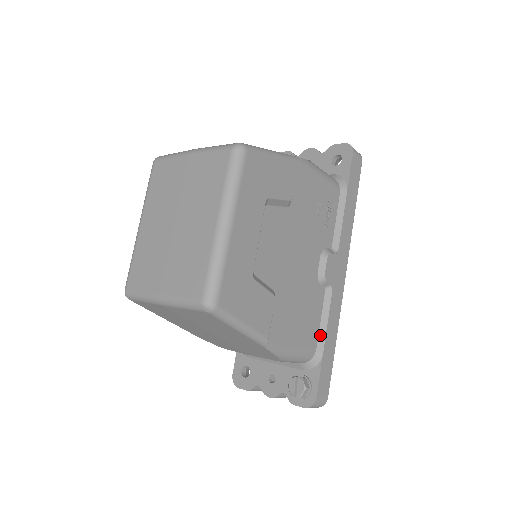
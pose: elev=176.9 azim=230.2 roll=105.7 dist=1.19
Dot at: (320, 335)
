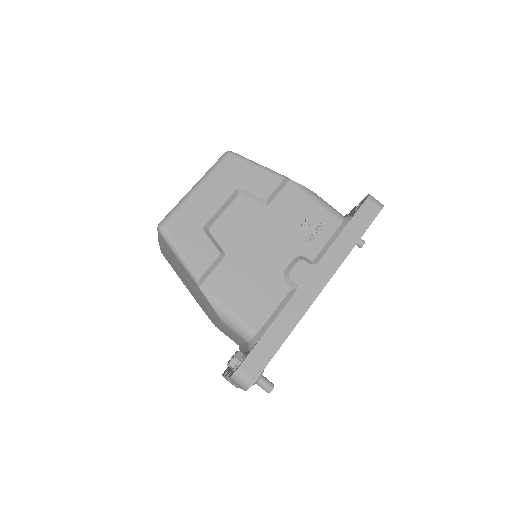
Dot at: (268, 321)
